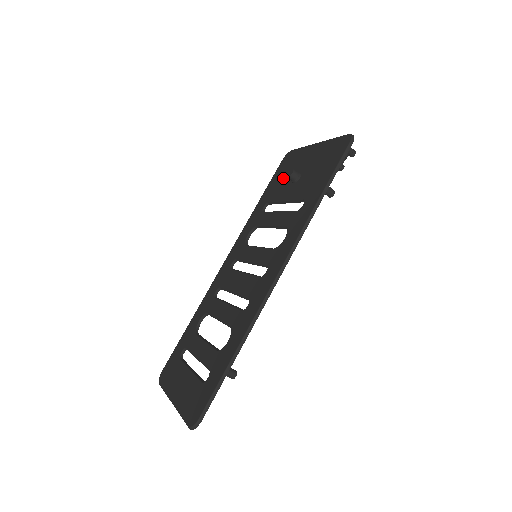
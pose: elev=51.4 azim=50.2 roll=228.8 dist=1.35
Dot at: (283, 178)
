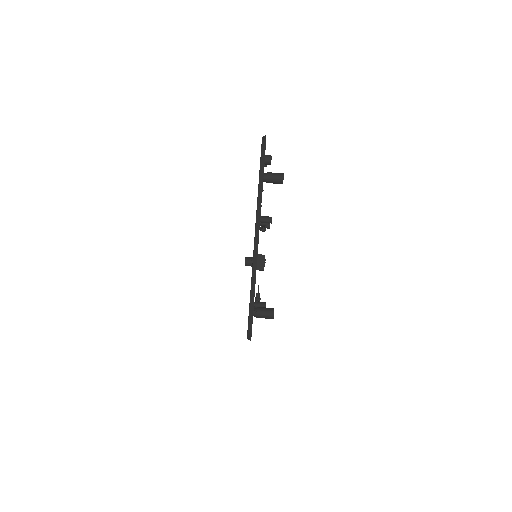
Dot at: occluded
